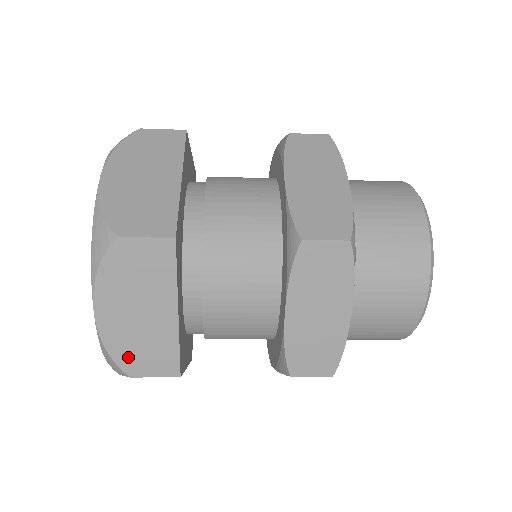
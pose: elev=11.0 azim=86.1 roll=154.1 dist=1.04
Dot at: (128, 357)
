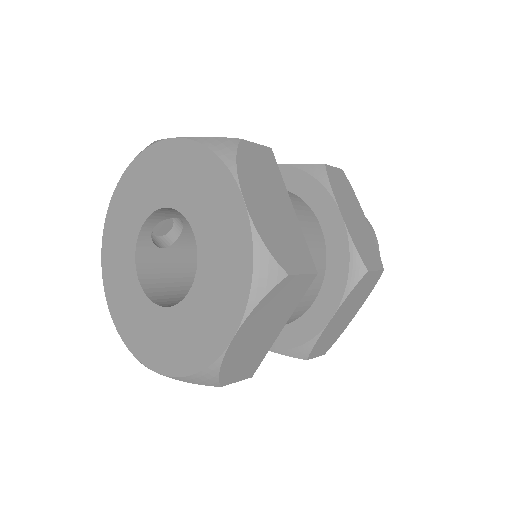
Dot at: (280, 251)
